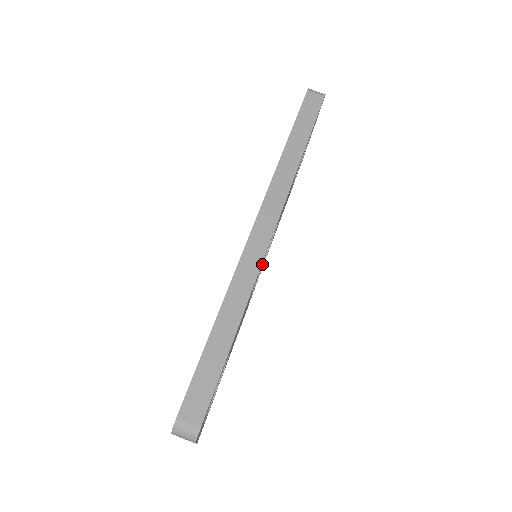
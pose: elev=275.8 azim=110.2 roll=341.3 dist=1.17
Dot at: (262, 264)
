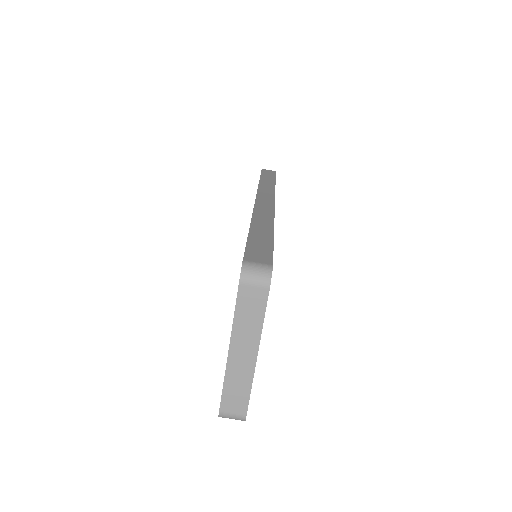
Dot at: occluded
